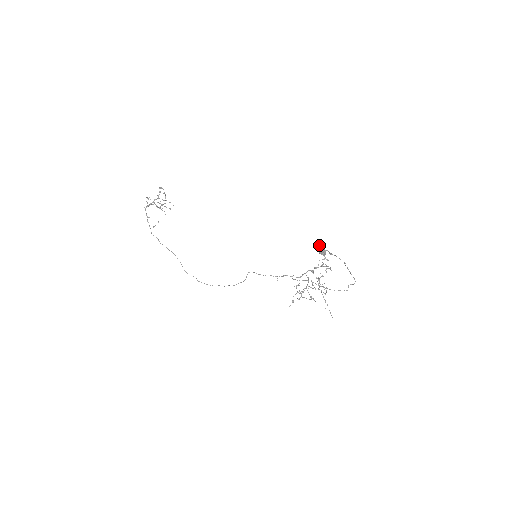
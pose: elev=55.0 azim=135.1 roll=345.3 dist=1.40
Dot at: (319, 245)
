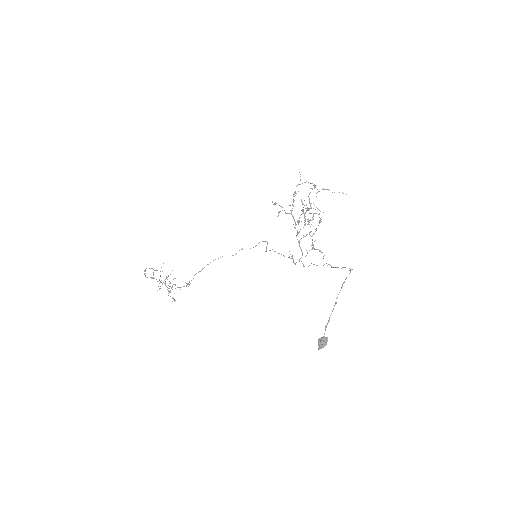
Dot at: (319, 348)
